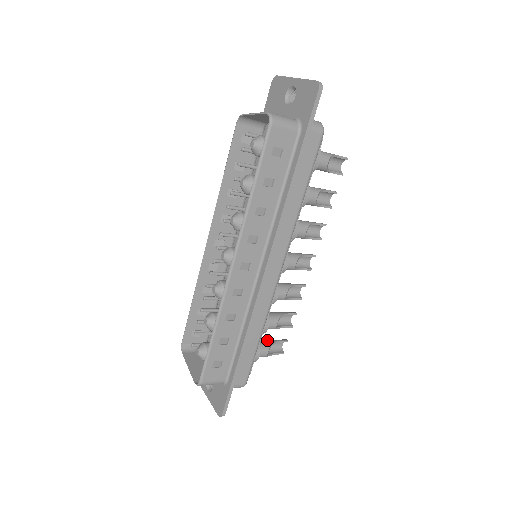
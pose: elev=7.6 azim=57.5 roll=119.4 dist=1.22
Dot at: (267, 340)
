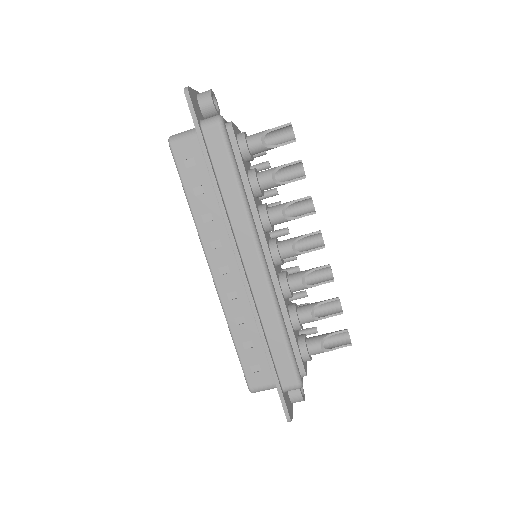
Dot at: occluded
